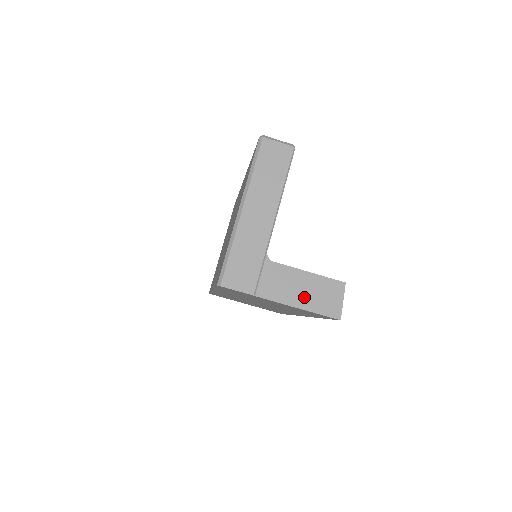
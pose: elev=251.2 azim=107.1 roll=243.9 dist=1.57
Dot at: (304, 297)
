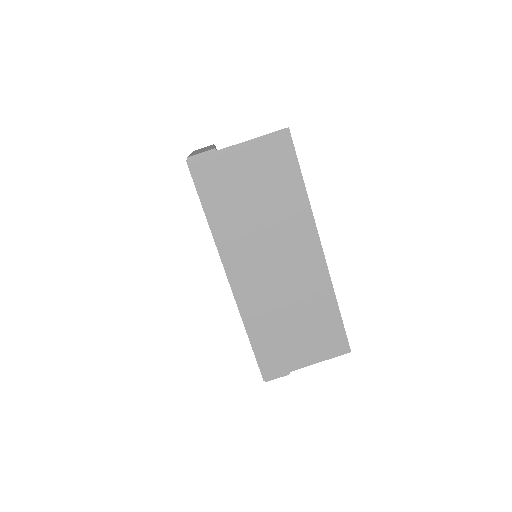
Dot at: occluded
